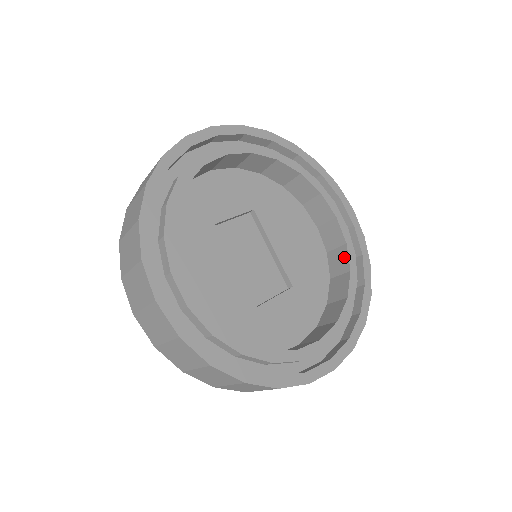
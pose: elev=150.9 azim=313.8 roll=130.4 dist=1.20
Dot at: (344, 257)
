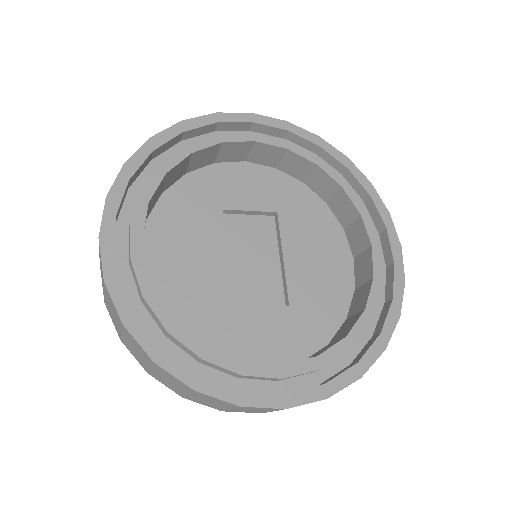
Dot at: (366, 293)
